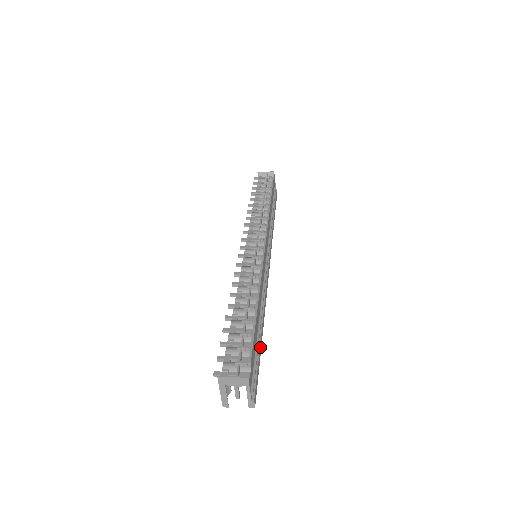
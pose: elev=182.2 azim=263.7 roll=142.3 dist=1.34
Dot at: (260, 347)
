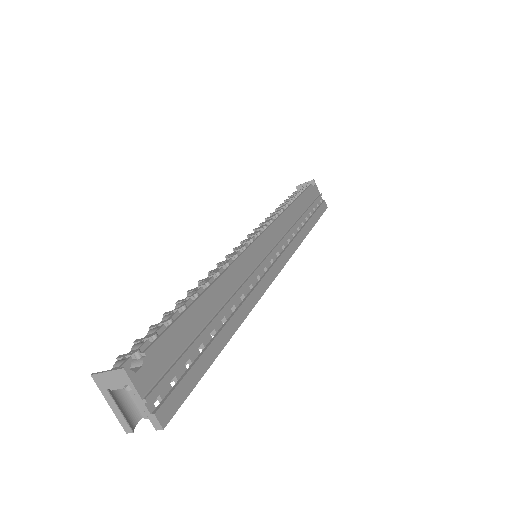
Dot at: (211, 350)
